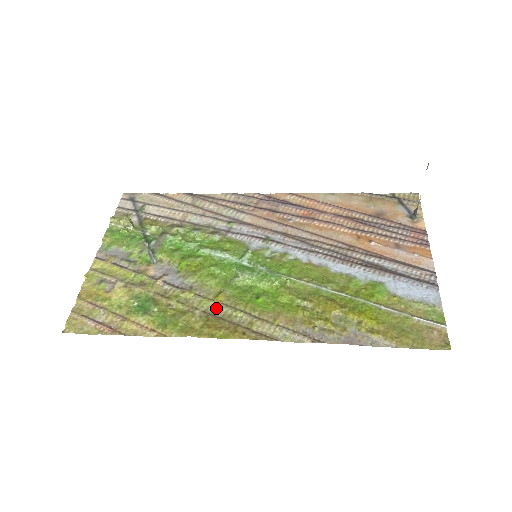
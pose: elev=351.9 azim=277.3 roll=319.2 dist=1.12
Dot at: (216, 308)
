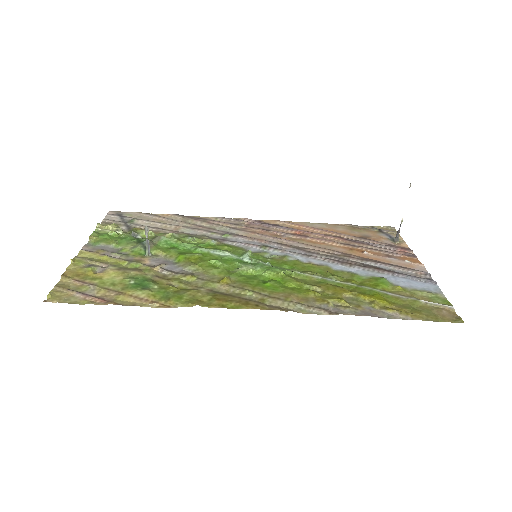
Dot at: (222, 288)
